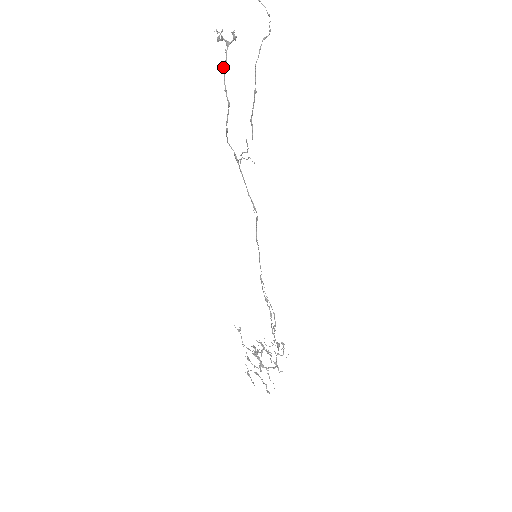
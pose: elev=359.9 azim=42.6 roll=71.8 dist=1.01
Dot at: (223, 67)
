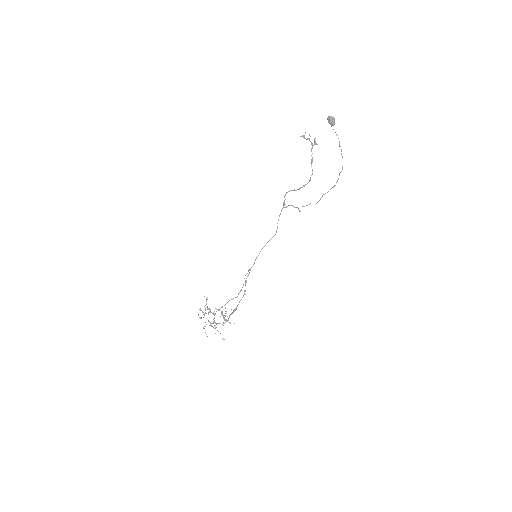
Dot at: (312, 159)
